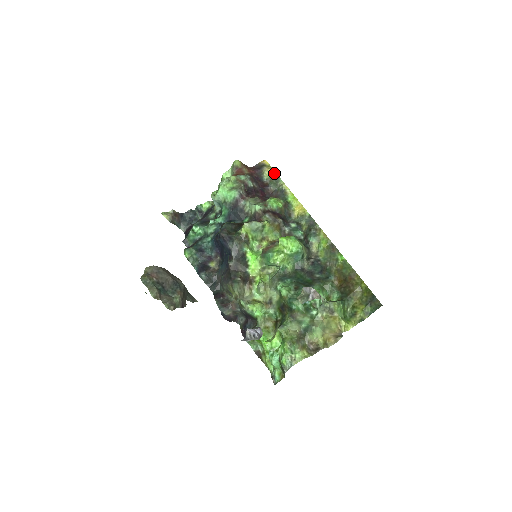
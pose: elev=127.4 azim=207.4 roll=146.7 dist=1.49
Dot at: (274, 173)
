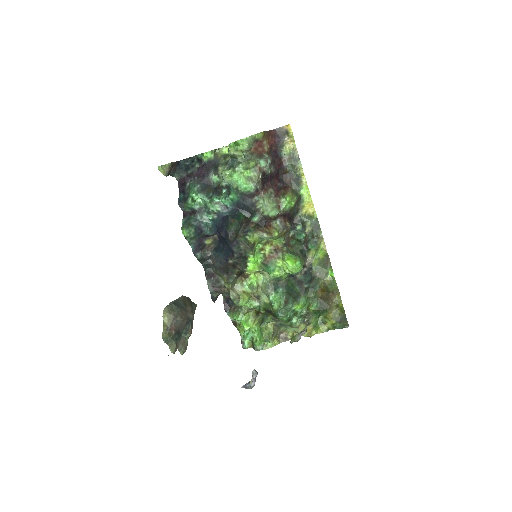
Dot at: (295, 151)
